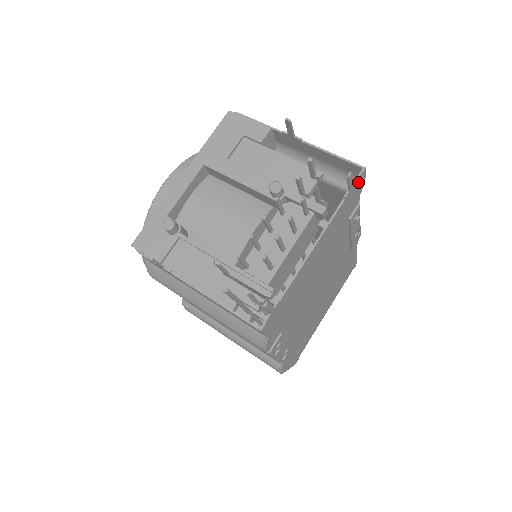
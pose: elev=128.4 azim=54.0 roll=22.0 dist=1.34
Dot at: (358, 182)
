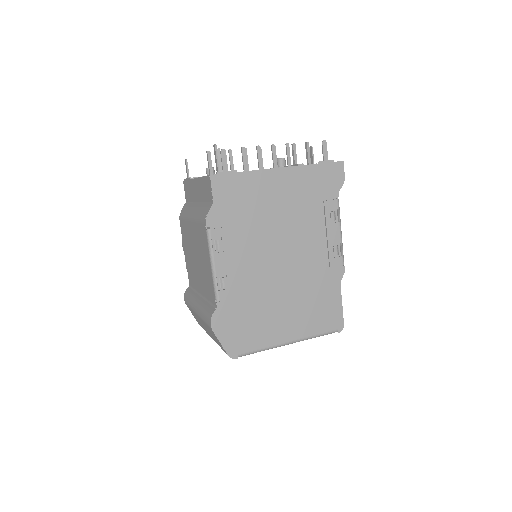
Dot at: (335, 167)
